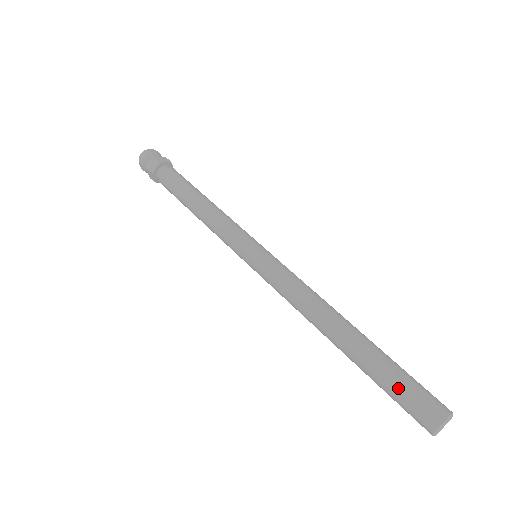
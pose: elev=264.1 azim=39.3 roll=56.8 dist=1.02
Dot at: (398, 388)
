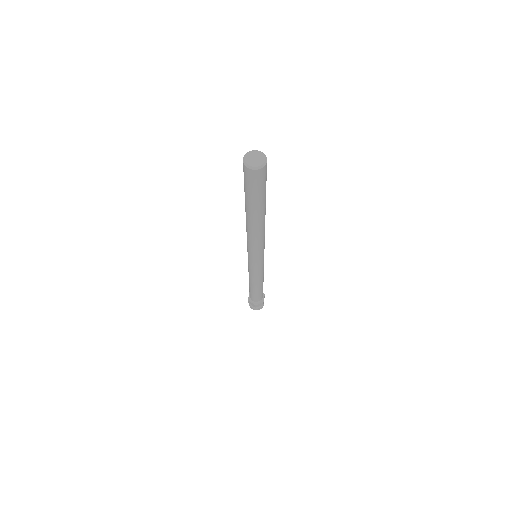
Dot at: occluded
